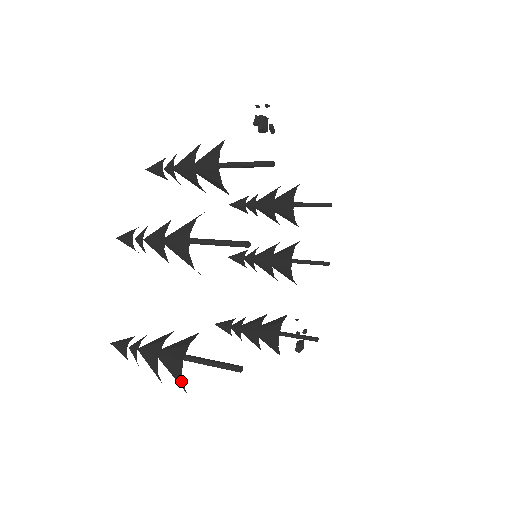
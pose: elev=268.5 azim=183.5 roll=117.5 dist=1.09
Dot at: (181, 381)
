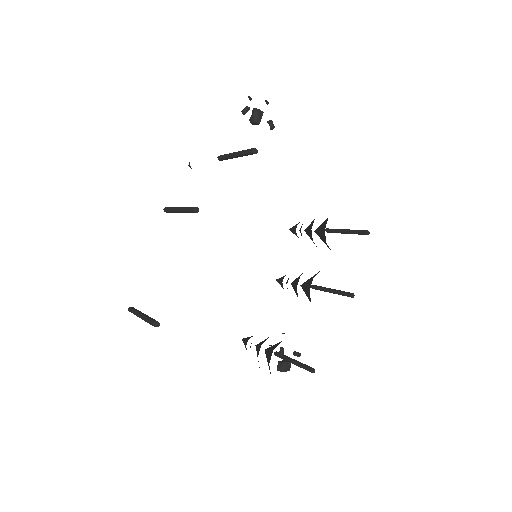
Dot at: occluded
